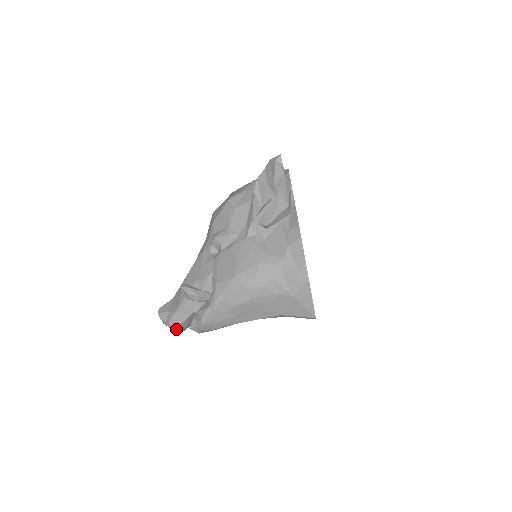
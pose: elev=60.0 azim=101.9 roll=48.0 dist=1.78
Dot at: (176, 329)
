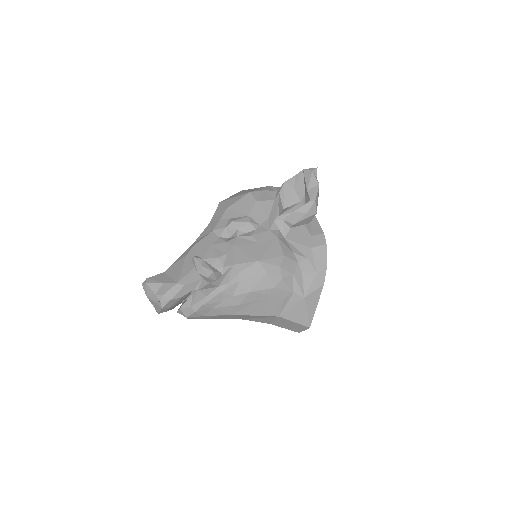
Dot at: (168, 304)
